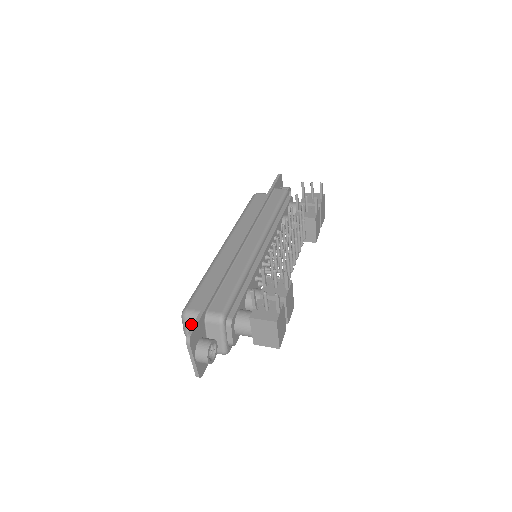
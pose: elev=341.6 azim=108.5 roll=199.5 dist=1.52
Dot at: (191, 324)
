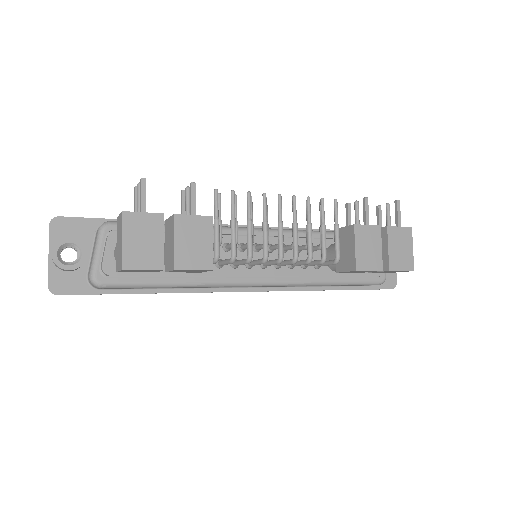
Dot at: occluded
